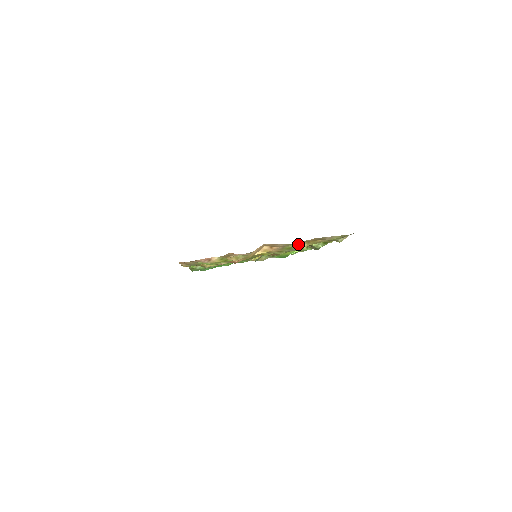
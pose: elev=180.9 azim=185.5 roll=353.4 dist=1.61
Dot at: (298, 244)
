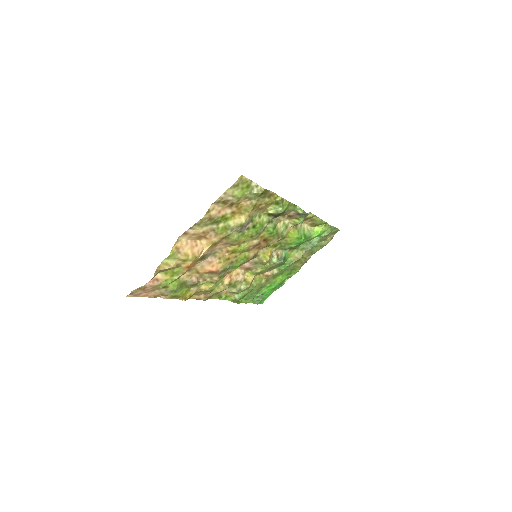
Dot at: (228, 220)
